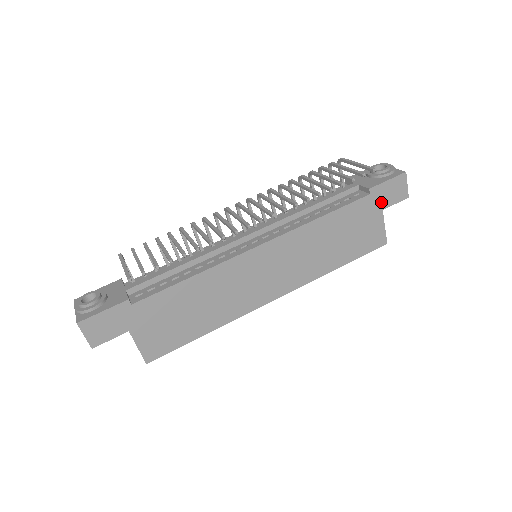
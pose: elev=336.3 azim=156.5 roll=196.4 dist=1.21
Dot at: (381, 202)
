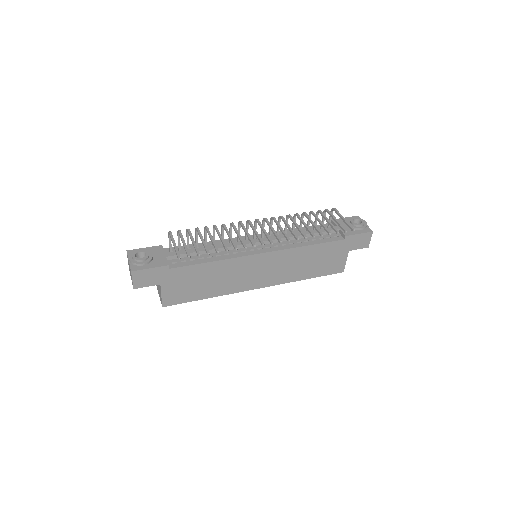
Dot at: (350, 246)
